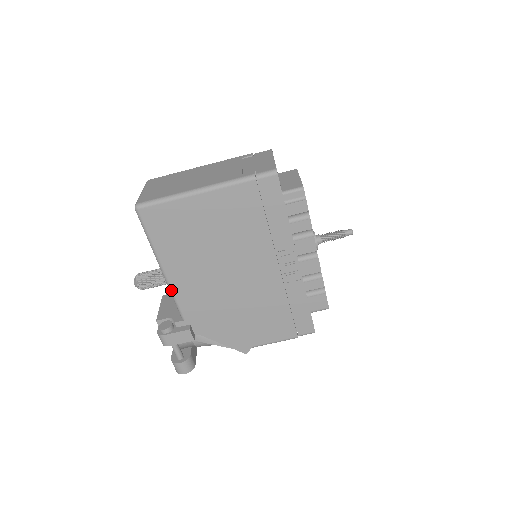
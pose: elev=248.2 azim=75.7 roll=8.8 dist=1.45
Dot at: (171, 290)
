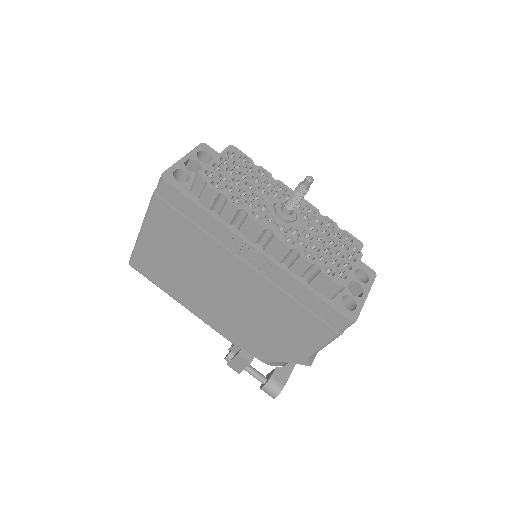
Dot at: (203, 321)
